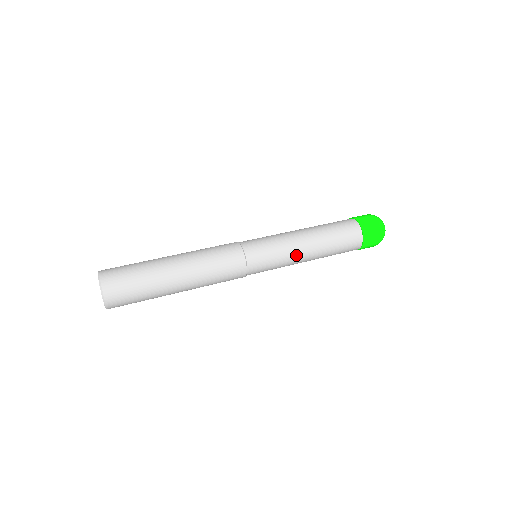
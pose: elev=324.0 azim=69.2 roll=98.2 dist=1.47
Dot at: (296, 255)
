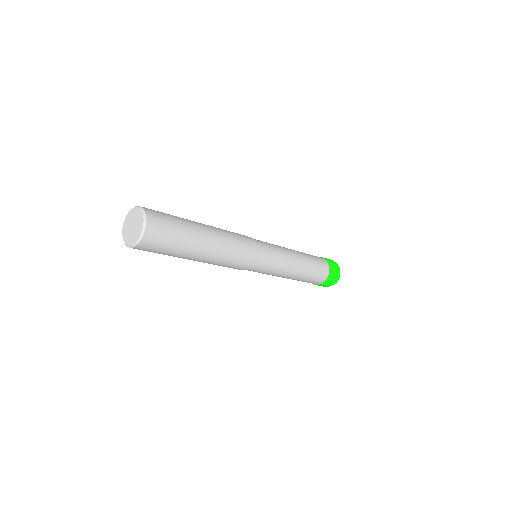
Dot at: (290, 259)
